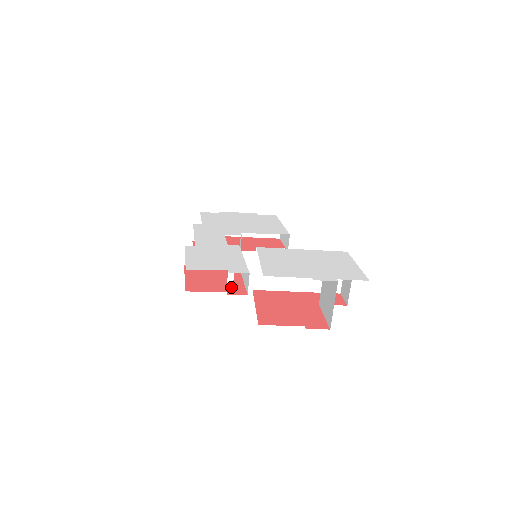
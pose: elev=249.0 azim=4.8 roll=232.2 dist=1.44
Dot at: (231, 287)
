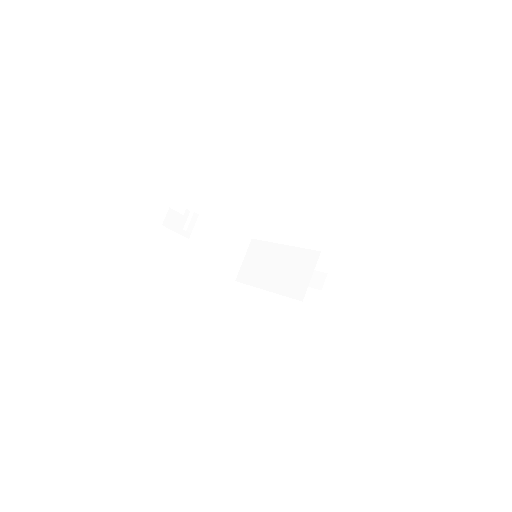
Dot at: (187, 227)
